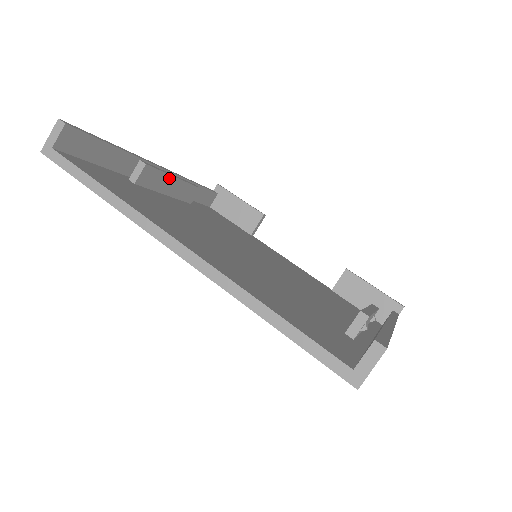
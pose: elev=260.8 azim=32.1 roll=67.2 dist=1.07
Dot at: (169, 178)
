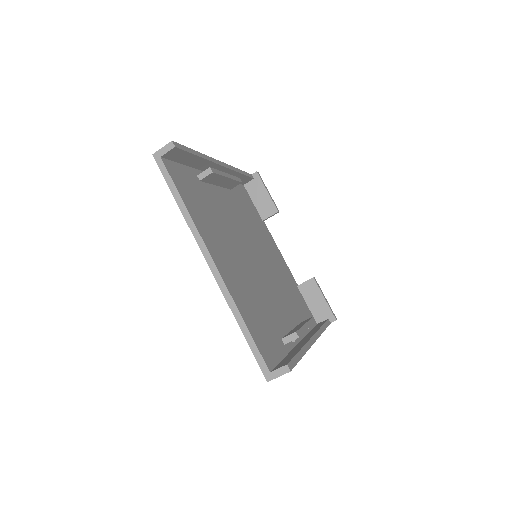
Dot at: (224, 178)
